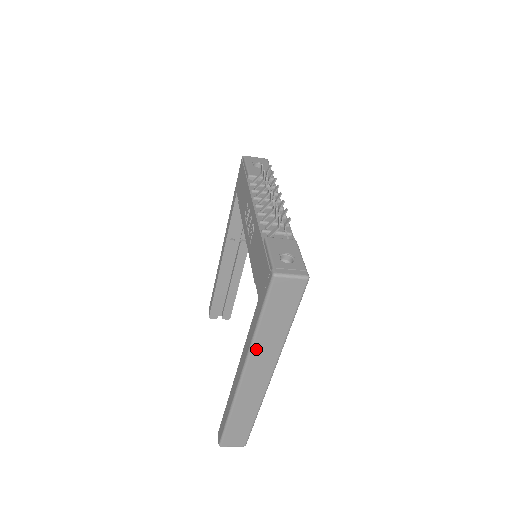
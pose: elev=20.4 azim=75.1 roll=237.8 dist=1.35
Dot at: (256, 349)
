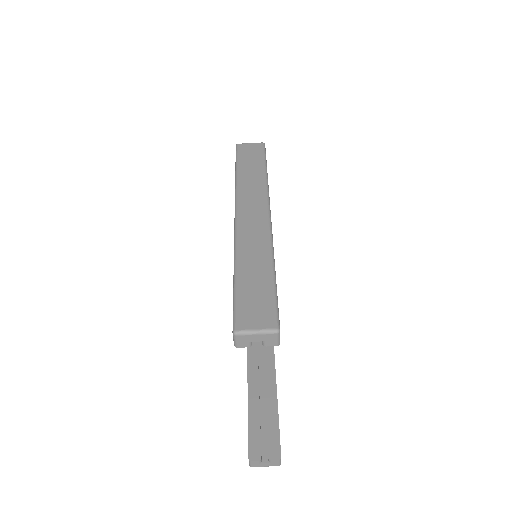
Dot at: (241, 189)
